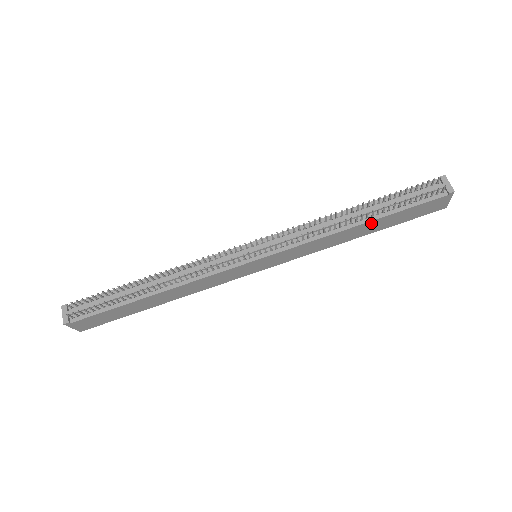
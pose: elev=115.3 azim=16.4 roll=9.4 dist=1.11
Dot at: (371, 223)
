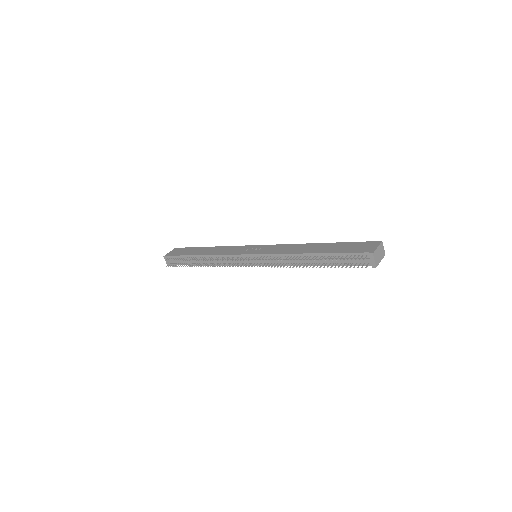
Dot at: (321, 264)
